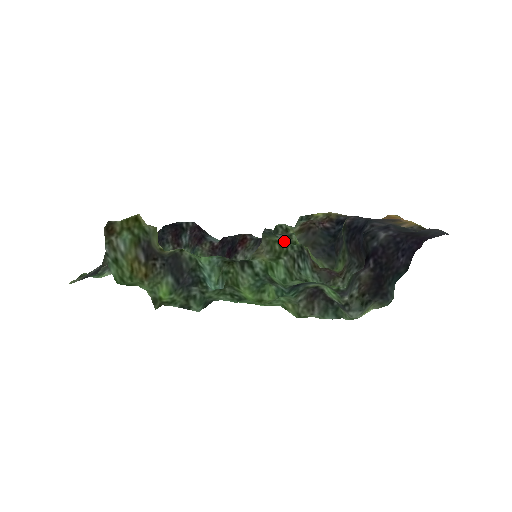
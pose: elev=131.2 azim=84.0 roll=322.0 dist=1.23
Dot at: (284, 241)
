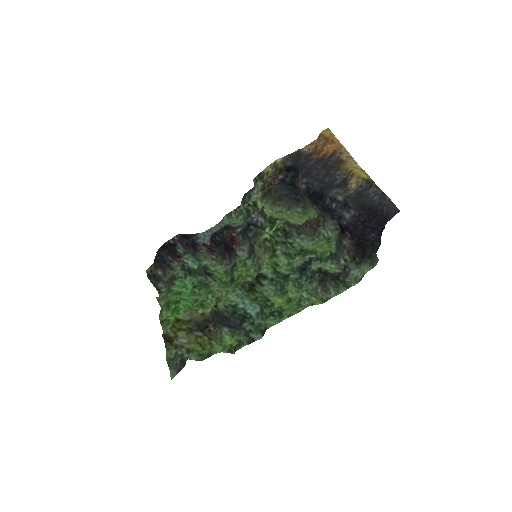
Dot at: (269, 235)
